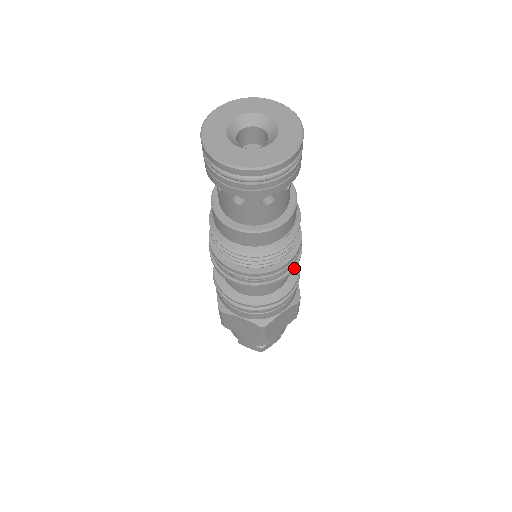
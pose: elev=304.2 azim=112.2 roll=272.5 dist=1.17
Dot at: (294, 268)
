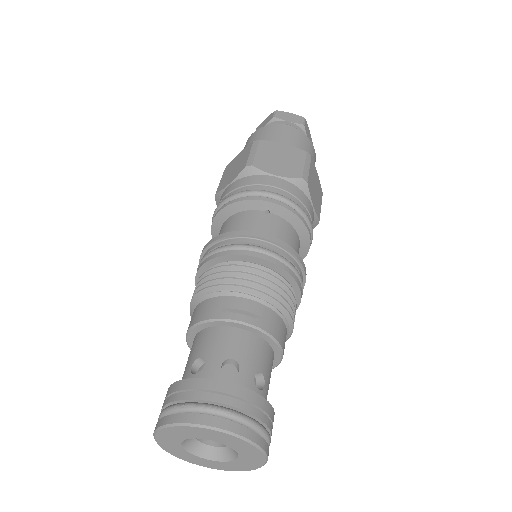
Dot at: occluded
